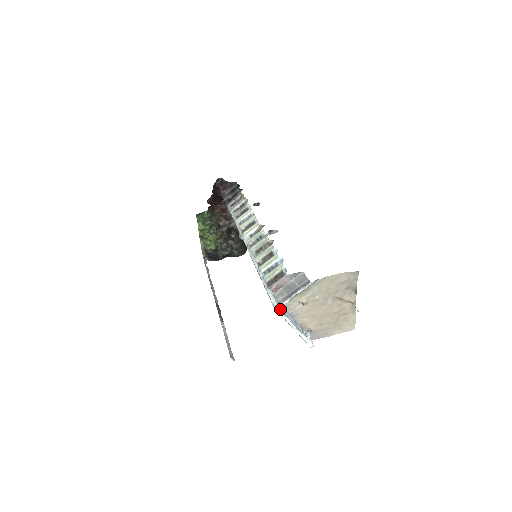
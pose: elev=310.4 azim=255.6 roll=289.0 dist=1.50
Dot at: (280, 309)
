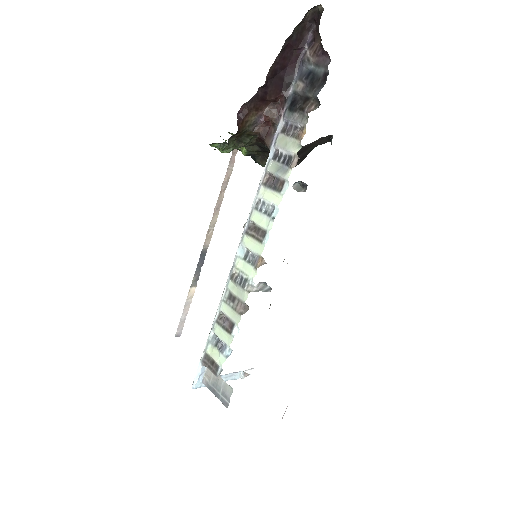
Dot at: (200, 387)
